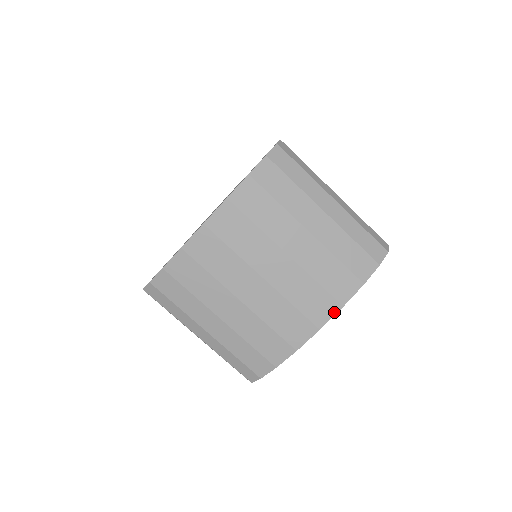
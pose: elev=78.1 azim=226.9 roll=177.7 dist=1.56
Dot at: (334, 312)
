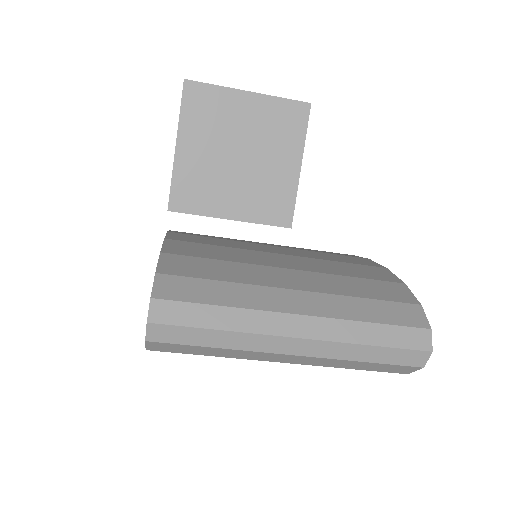
Dot at: occluded
